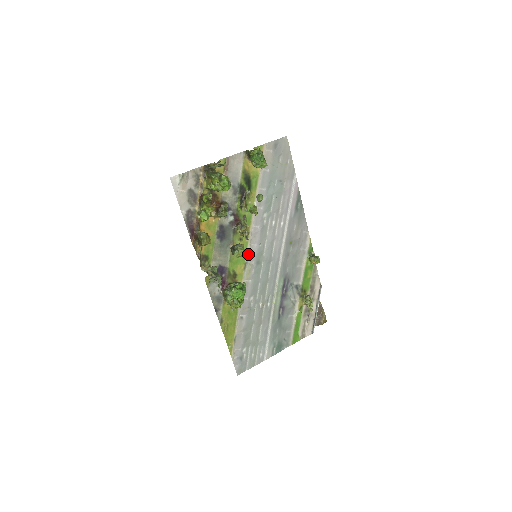
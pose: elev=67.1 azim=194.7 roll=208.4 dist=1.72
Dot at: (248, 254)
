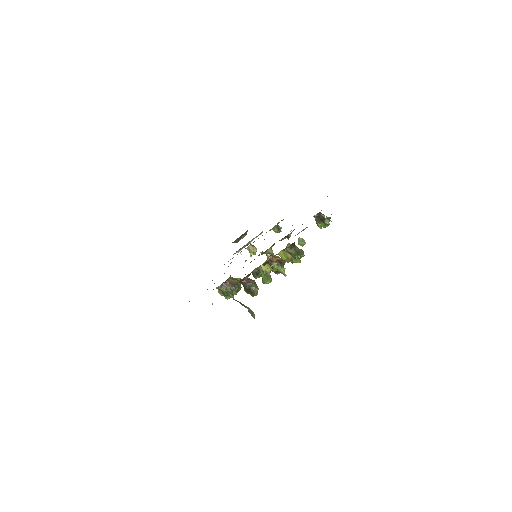
Dot at: occluded
